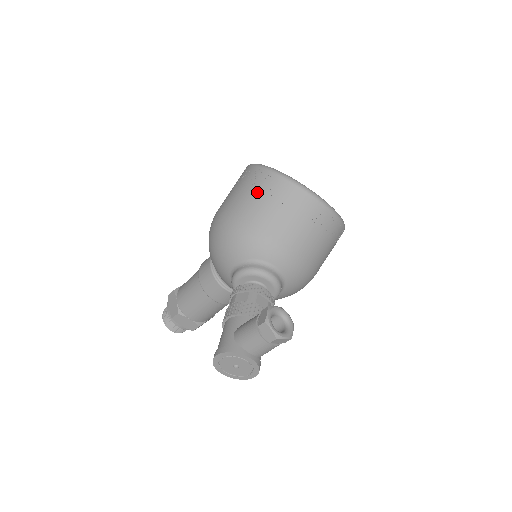
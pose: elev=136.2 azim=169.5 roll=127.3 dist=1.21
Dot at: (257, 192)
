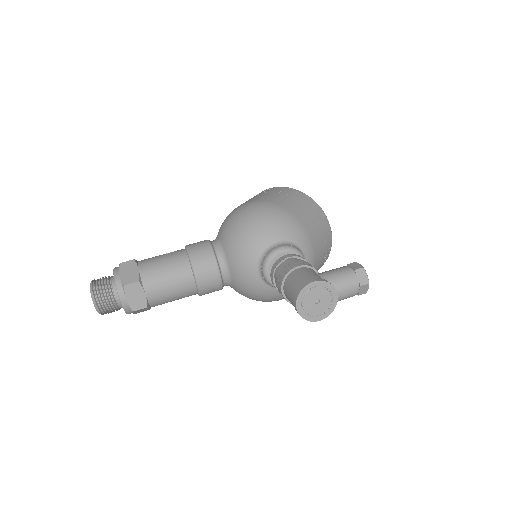
Dot at: (300, 202)
